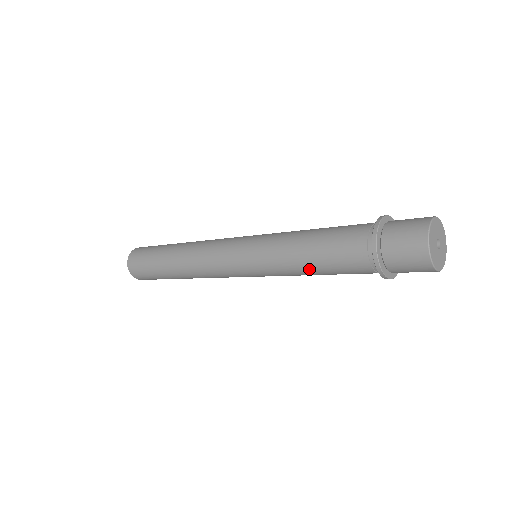
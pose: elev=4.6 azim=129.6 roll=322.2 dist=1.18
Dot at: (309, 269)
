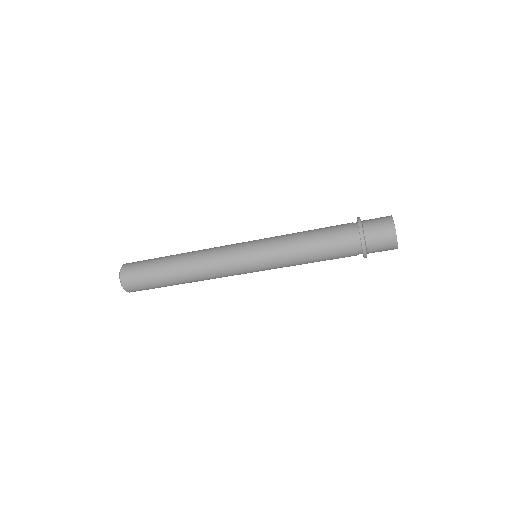
Dot at: (308, 254)
